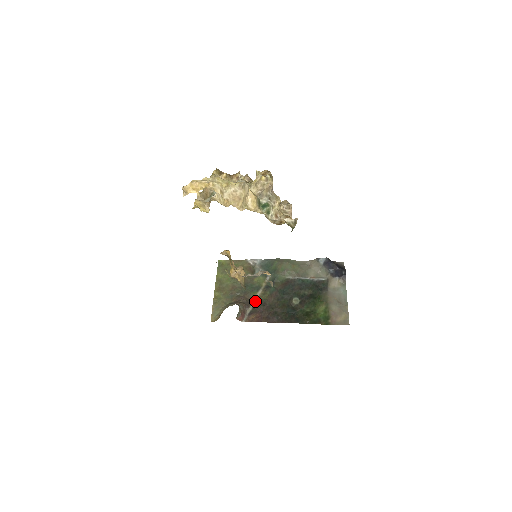
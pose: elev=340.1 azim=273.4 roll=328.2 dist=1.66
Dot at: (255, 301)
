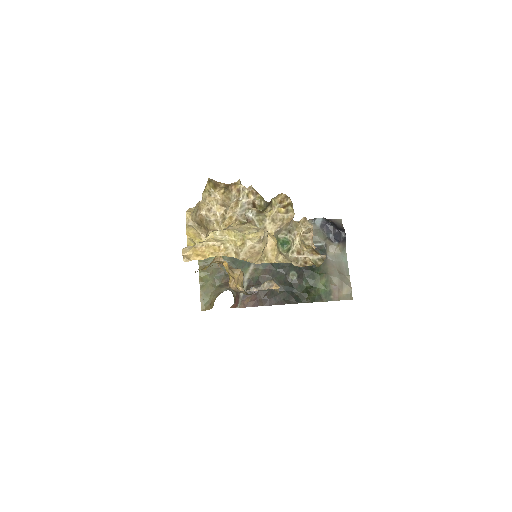
Dot at: (248, 280)
